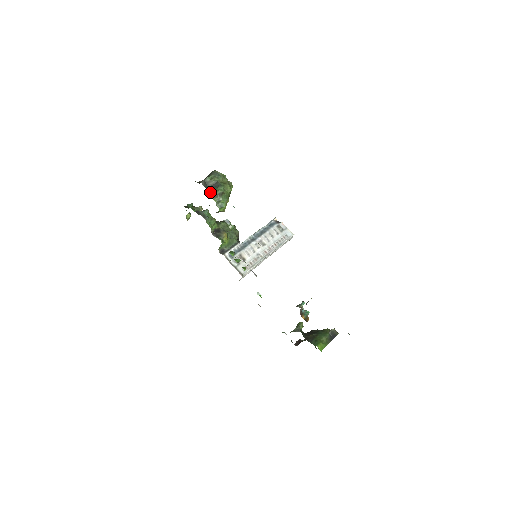
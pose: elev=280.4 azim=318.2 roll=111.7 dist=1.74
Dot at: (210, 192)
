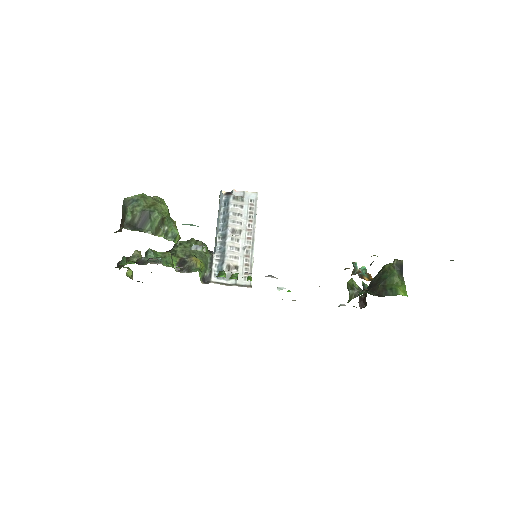
Dot at: (145, 231)
